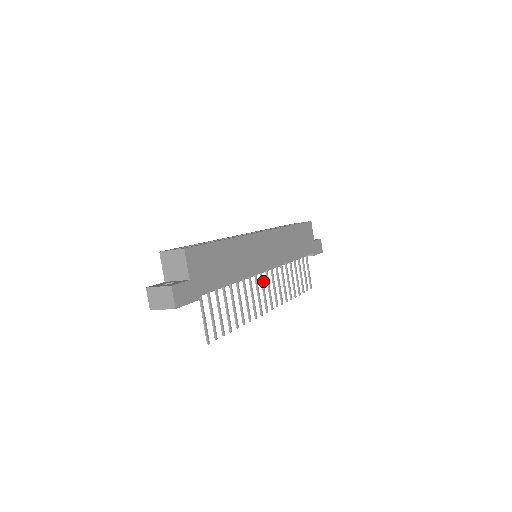
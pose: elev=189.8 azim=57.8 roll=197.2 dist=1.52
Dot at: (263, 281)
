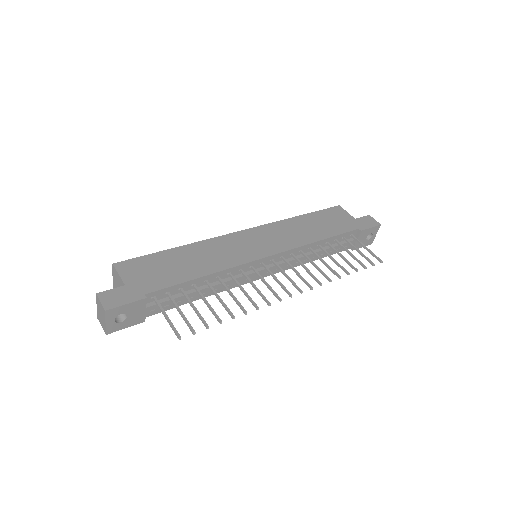
Dot at: (269, 270)
